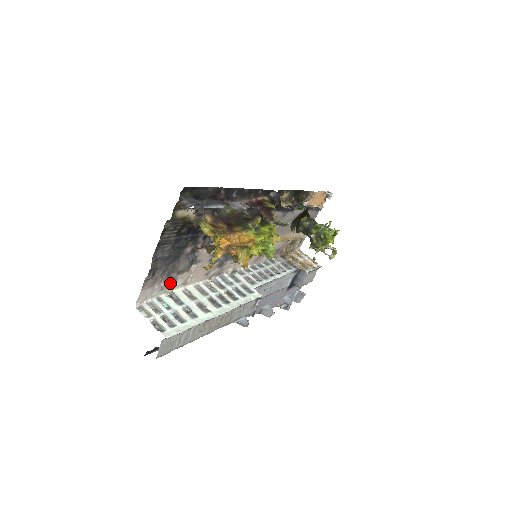
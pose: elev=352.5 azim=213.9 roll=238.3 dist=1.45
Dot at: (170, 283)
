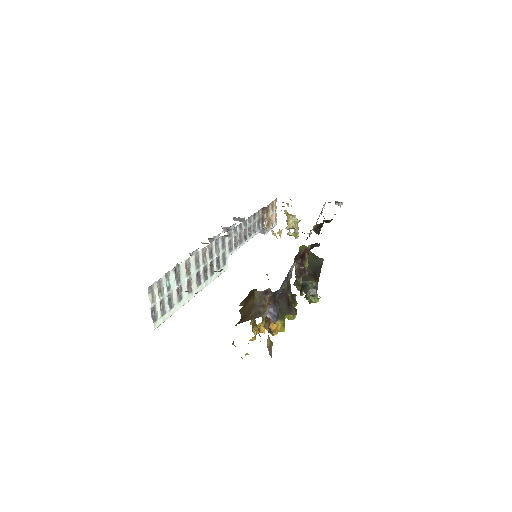
Dot at: occluded
